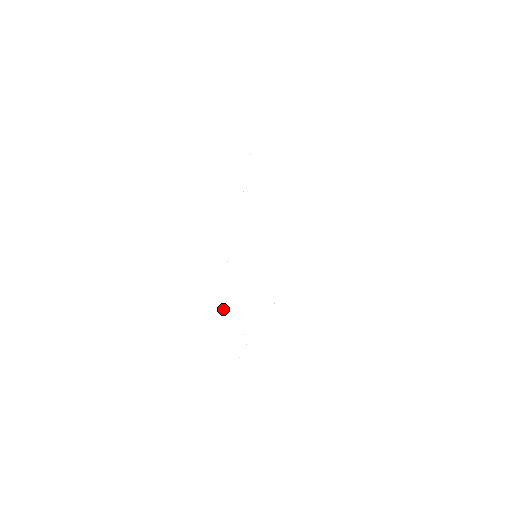
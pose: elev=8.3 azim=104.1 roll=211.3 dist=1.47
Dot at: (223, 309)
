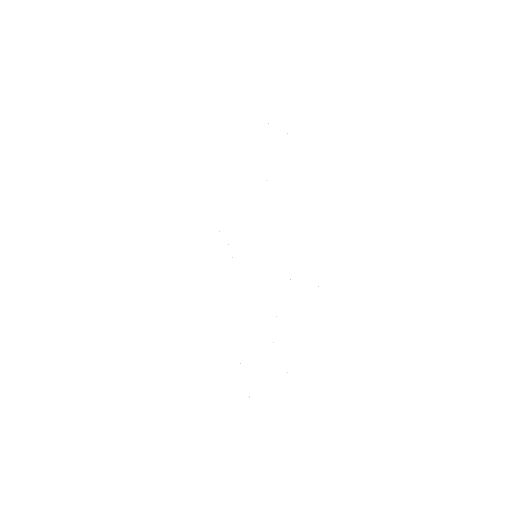
Dot at: occluded
